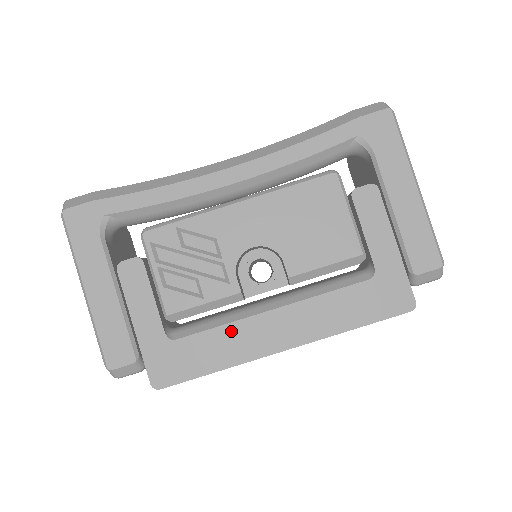
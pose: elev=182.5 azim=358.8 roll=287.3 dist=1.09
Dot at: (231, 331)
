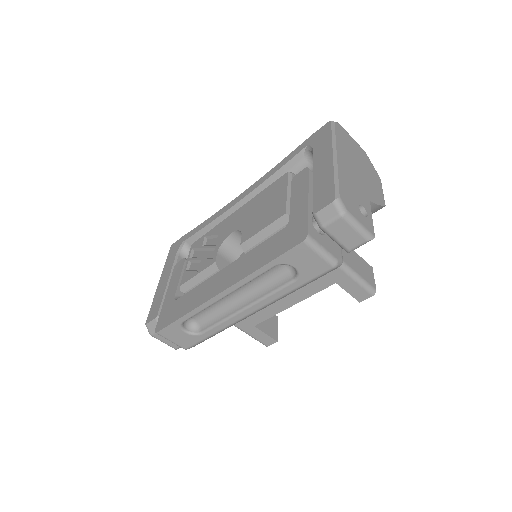
Dot at: (201, 287)
